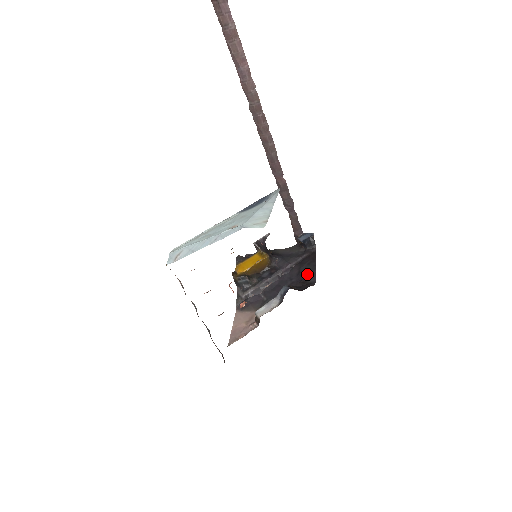
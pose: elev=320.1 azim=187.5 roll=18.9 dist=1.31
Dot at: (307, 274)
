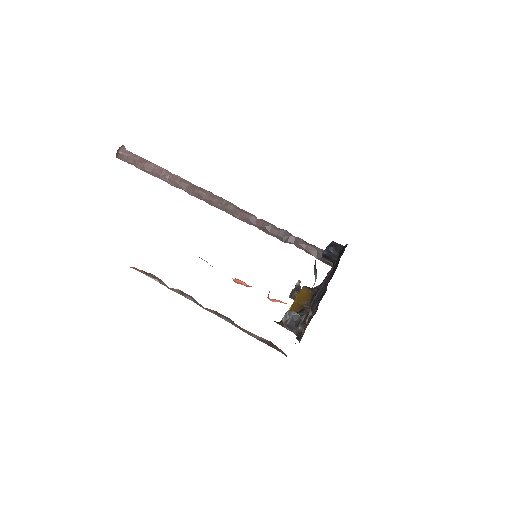
Dot at: occluded
